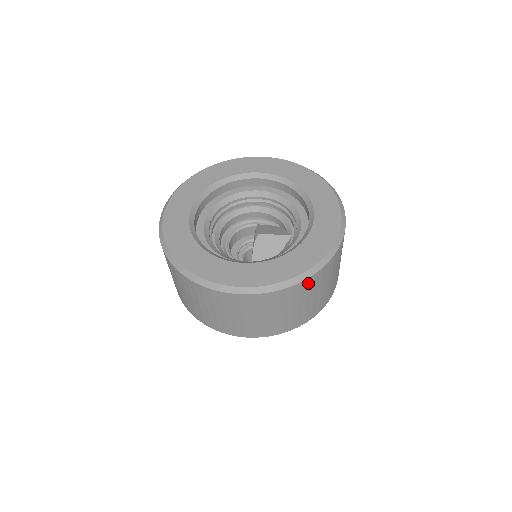
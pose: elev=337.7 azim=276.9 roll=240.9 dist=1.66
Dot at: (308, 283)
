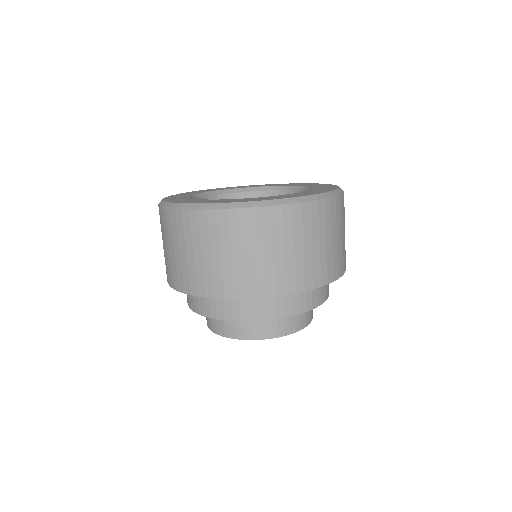
Dot at: (261, 217)
